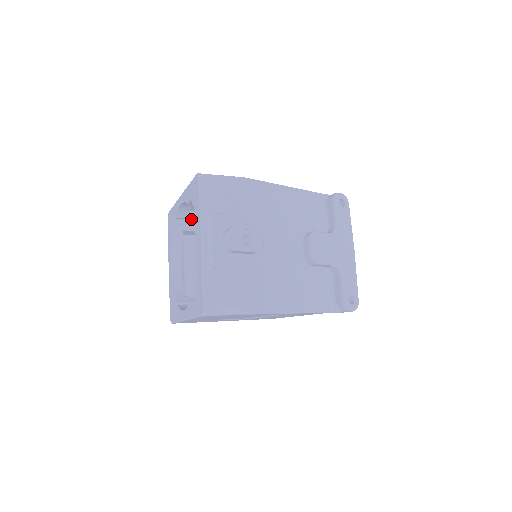
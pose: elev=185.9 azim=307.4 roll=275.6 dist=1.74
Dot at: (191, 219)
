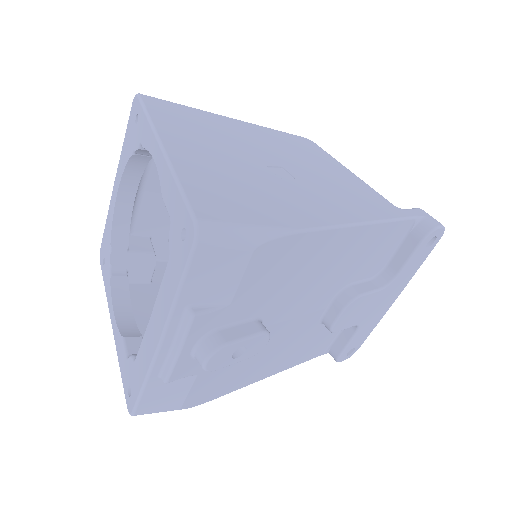
Dot at: occluded
